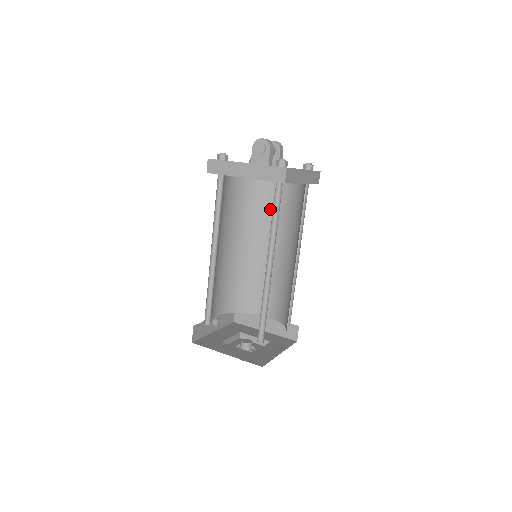
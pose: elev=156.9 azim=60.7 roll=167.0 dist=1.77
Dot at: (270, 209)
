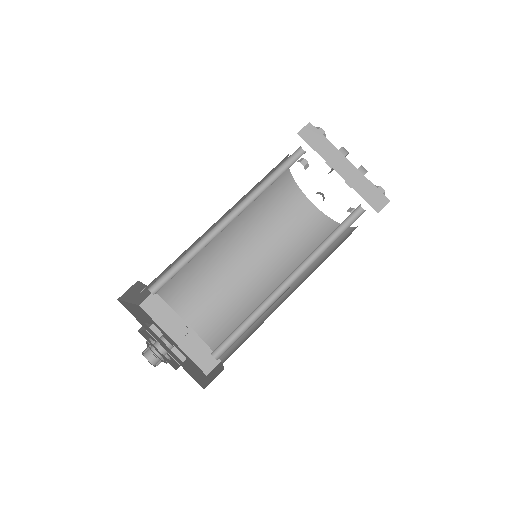
Dot at: (328, 254)
